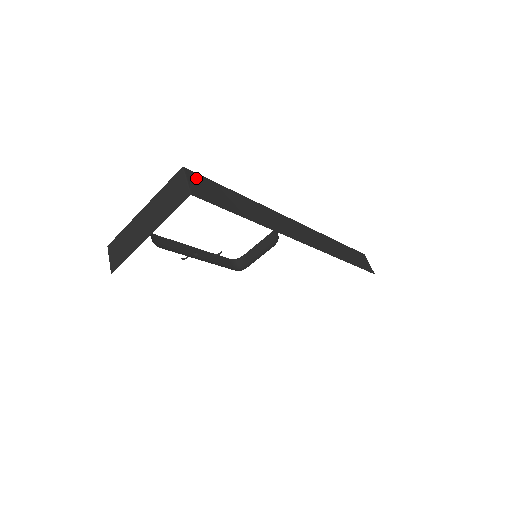
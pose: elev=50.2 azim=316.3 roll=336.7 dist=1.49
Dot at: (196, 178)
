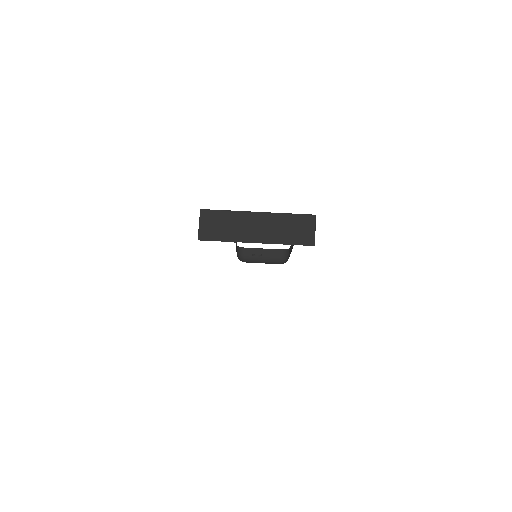
Dot at: occluded
